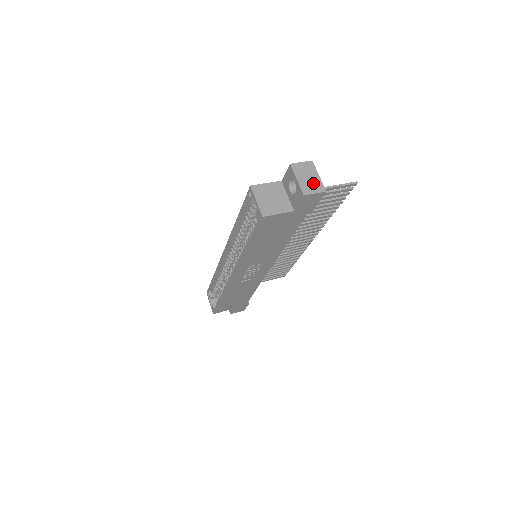
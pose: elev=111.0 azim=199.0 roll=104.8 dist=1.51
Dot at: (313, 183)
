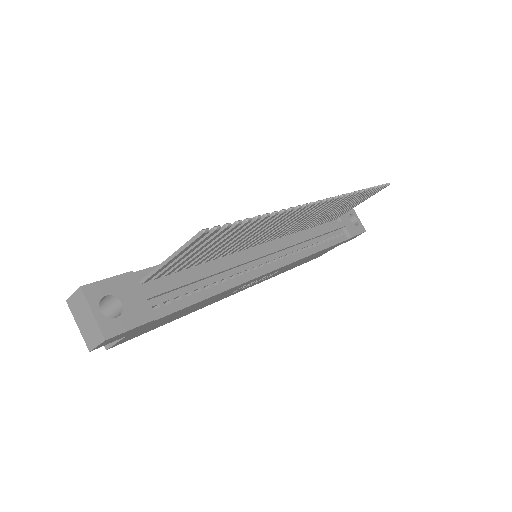
Dot at: (91, 329)
